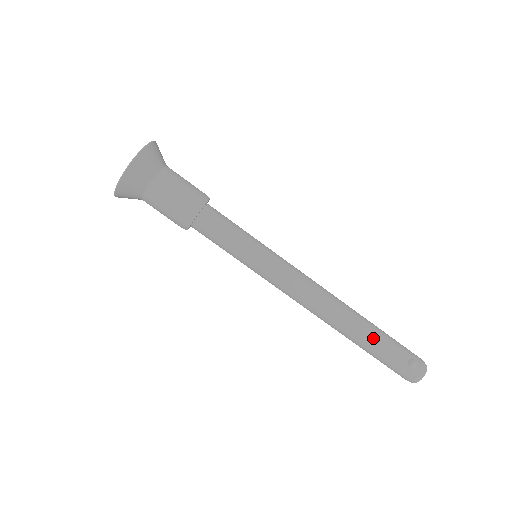
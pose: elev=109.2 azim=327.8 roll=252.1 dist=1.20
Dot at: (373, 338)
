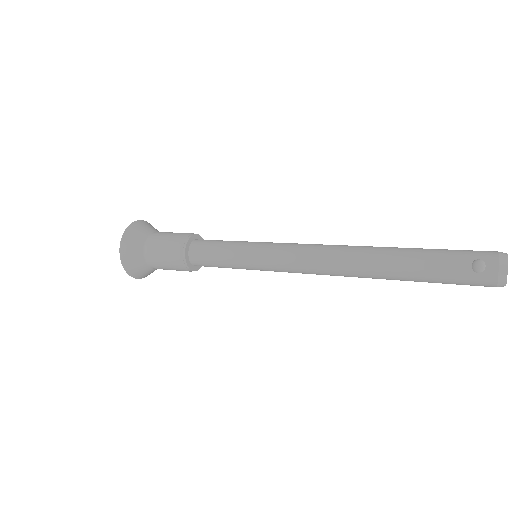
Dot at: (409, 265)
